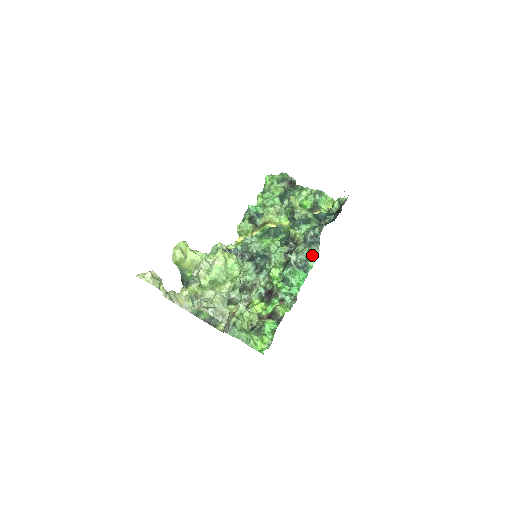
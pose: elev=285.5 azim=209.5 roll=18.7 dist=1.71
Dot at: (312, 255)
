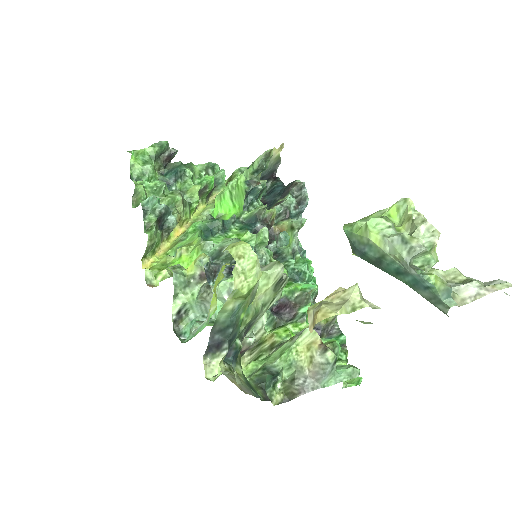
Dot at: occluded
